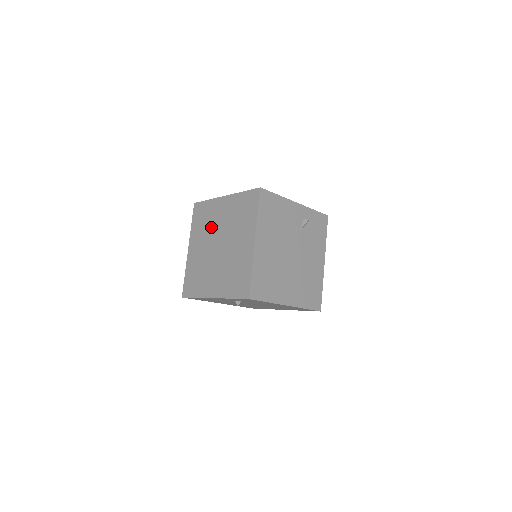
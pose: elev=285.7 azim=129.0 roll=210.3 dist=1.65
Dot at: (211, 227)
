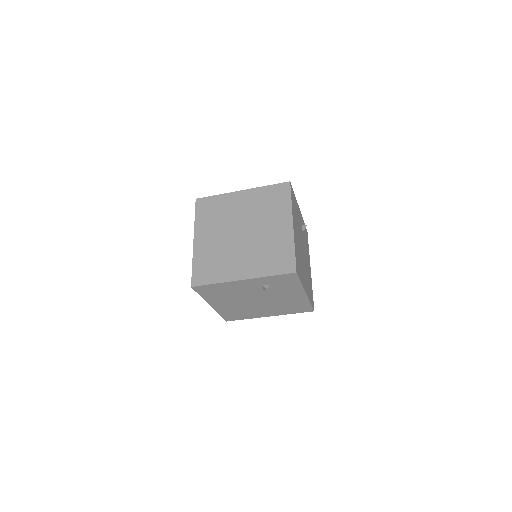
Dot at: (227, 217)
